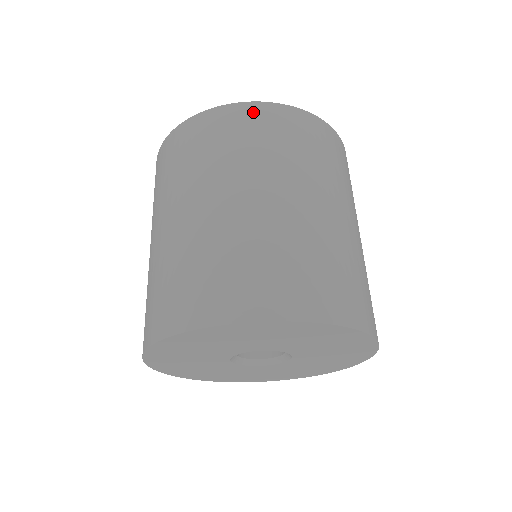
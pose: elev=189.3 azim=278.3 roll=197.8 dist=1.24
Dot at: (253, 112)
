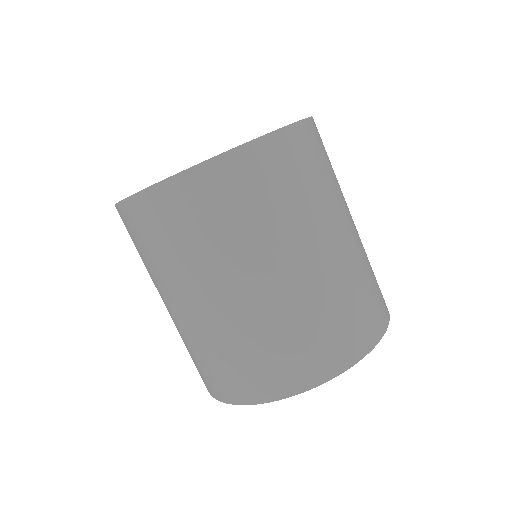
Dot at: (126, 215)
